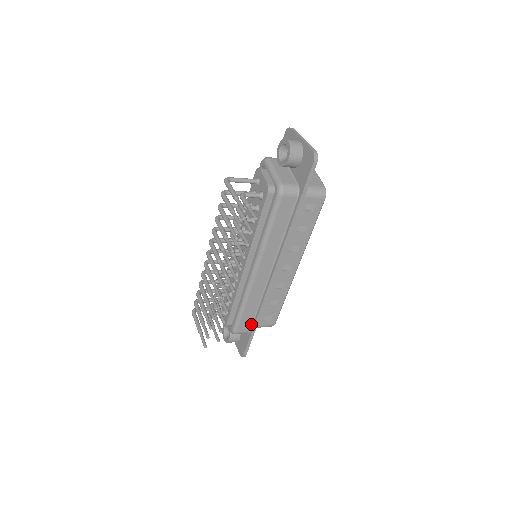
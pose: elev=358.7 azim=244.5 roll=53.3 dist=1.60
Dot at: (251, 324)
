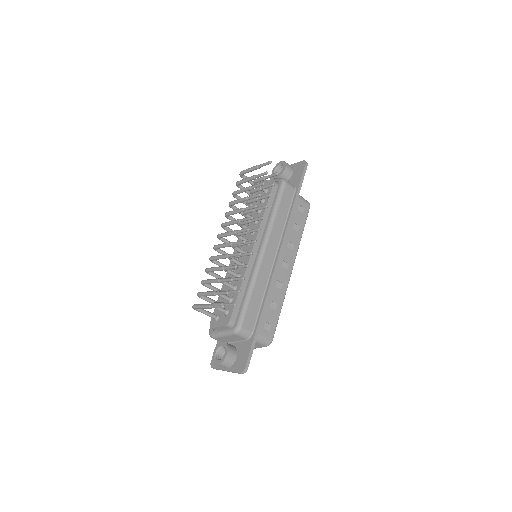
Dot at: (255, 322)
